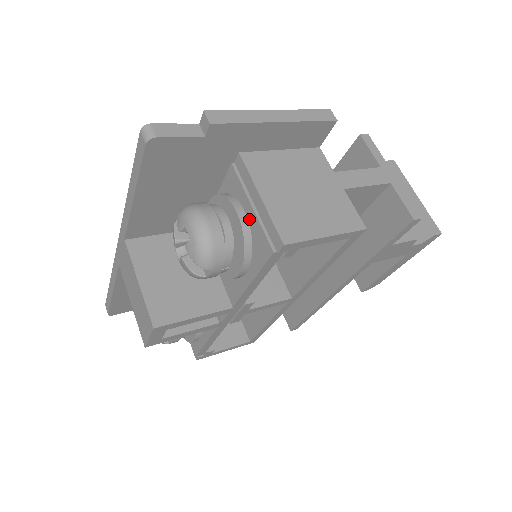
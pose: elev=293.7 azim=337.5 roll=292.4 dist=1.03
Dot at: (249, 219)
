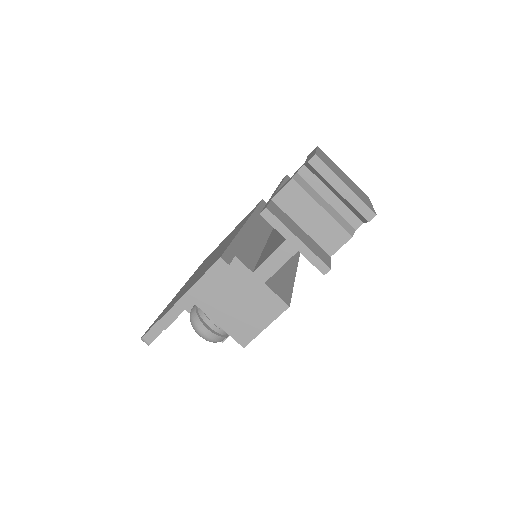
Dot at: occluded
